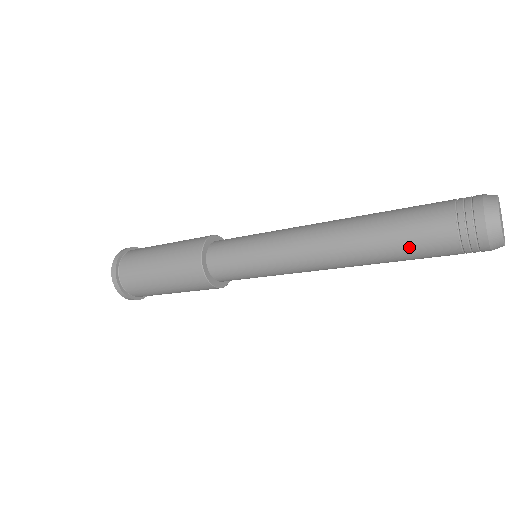
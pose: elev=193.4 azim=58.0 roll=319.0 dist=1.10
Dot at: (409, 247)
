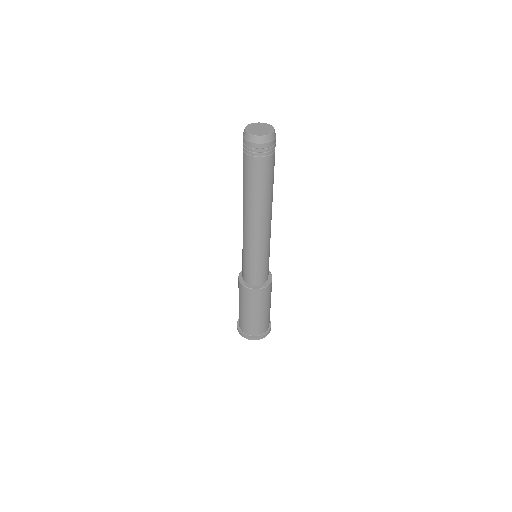
Dot at: (260, 182)
